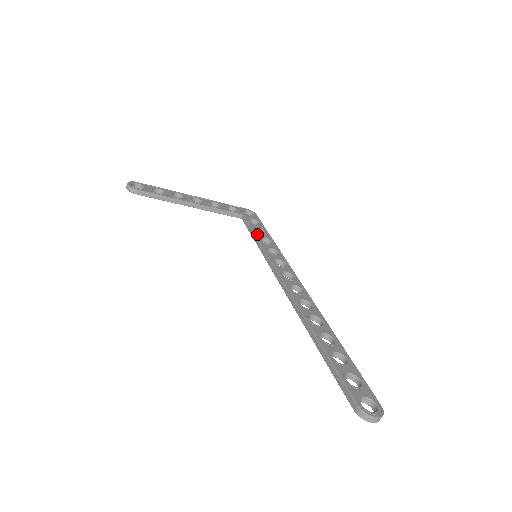
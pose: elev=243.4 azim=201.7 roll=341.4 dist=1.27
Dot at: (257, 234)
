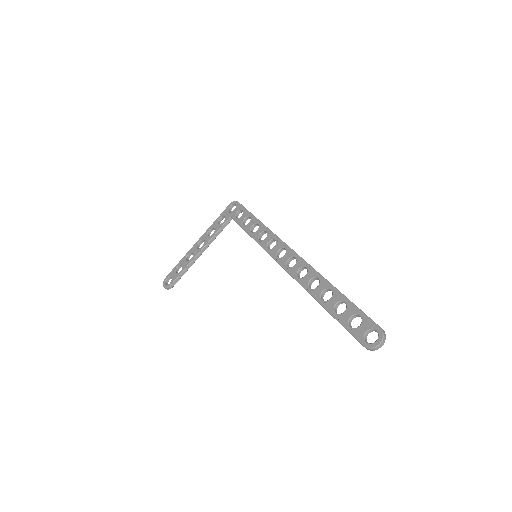
Dot at: (246, 229)
